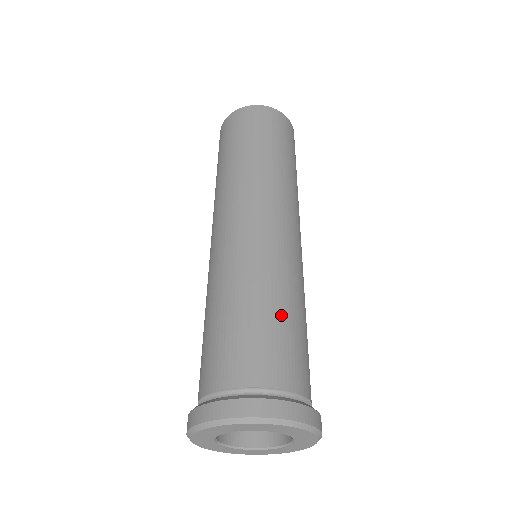
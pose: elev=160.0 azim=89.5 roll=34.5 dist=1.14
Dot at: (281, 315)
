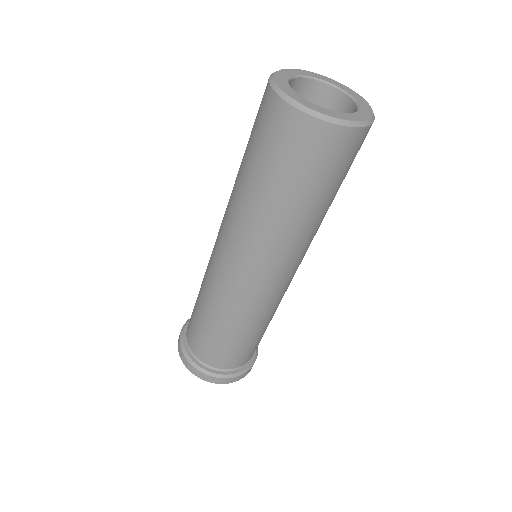
Dot at: (236, 339)
